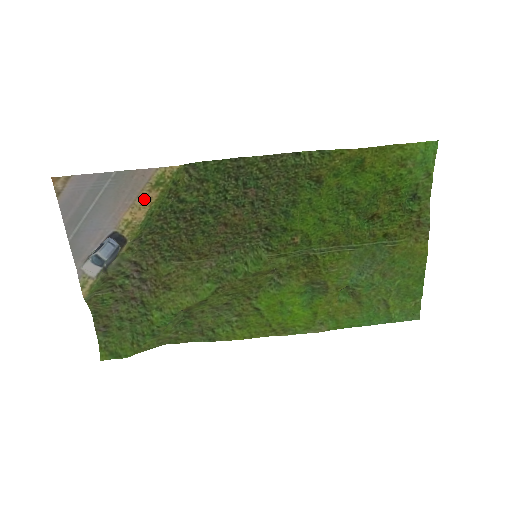
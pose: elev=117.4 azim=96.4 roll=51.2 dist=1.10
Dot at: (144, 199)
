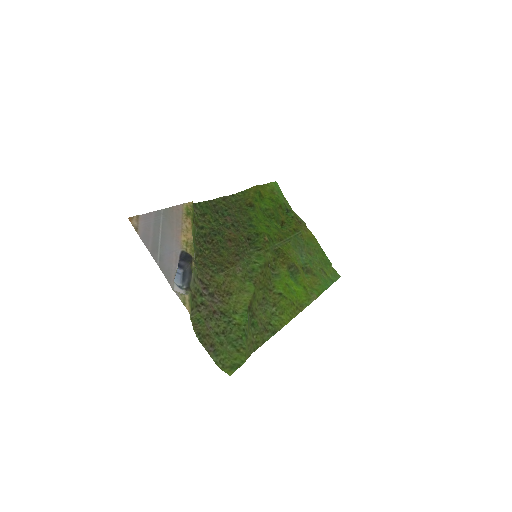
Dot at: (186, 225)
